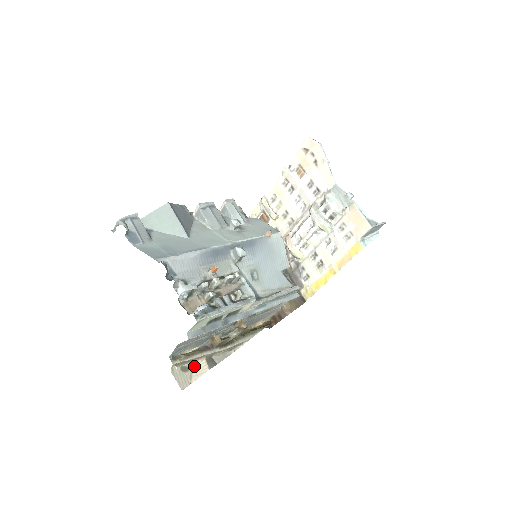
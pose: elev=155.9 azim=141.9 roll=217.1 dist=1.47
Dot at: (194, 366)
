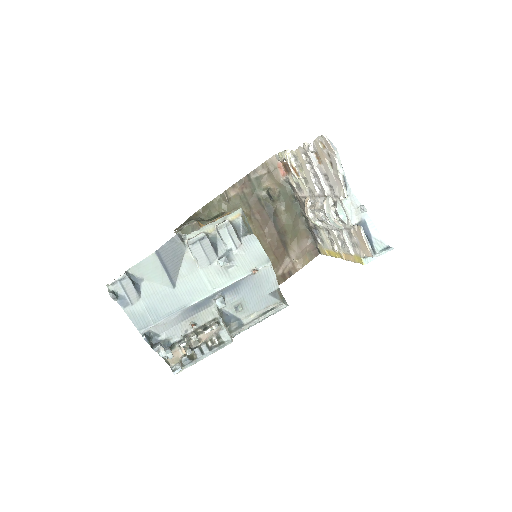
Dot at: occluded
